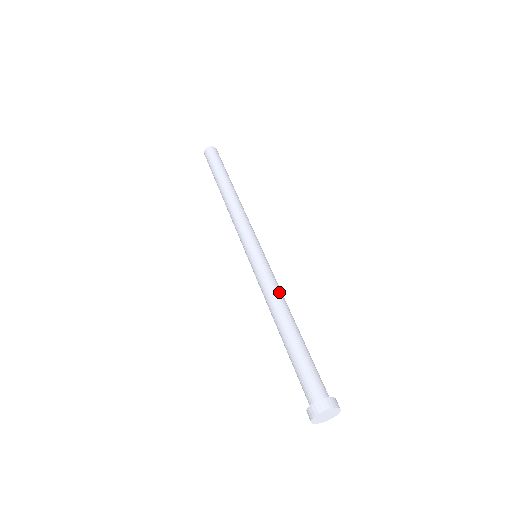
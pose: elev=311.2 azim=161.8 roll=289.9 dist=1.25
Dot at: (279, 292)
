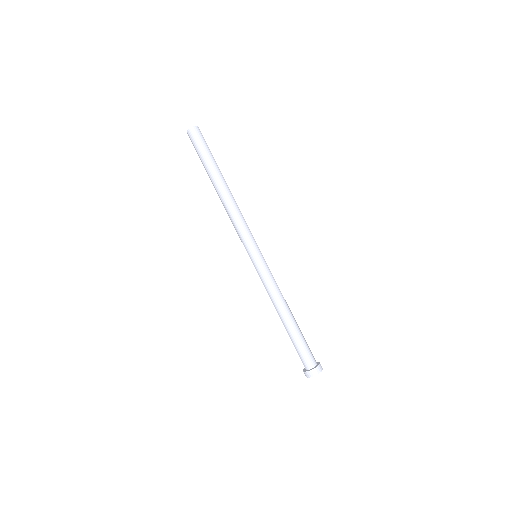
Dot at: (280, 291)
